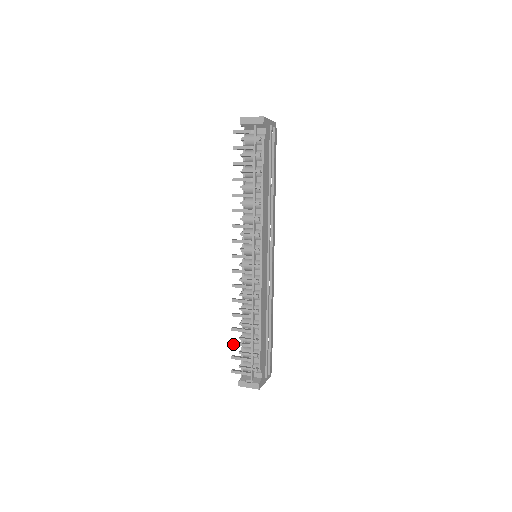
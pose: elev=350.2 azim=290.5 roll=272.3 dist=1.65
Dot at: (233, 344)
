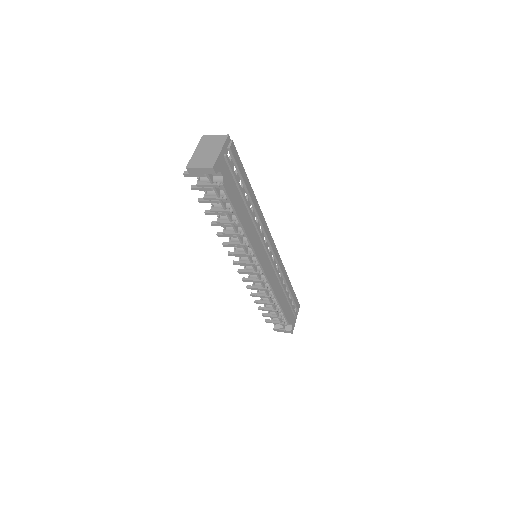
Dot at: occluded
